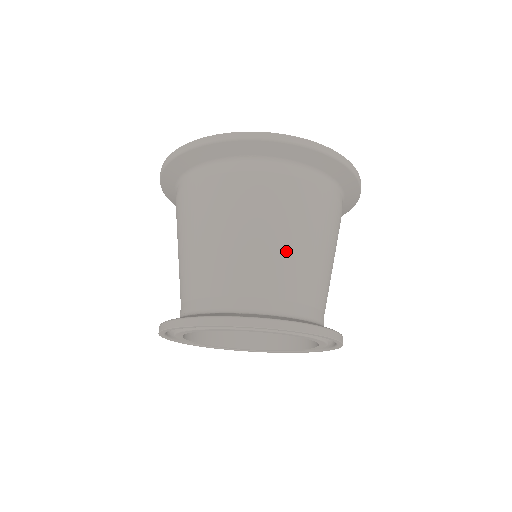
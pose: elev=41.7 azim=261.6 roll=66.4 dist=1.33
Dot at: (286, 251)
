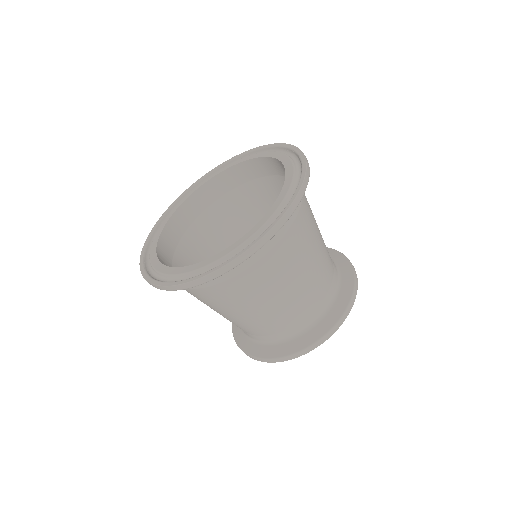
Dot at: (255, 316)
